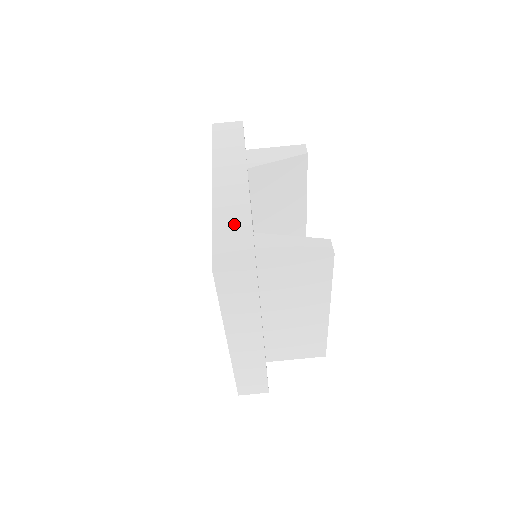
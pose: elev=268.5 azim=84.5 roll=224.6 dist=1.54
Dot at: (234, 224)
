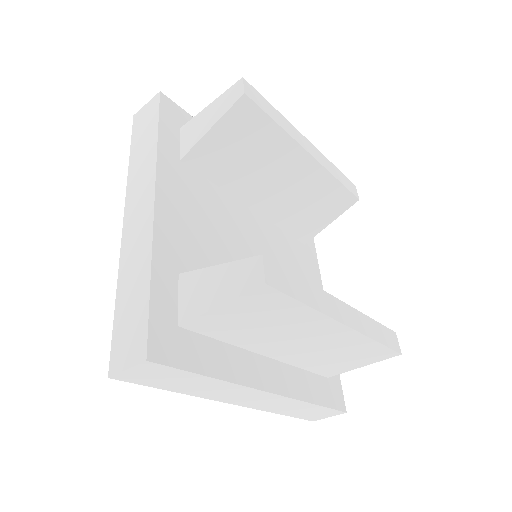
Dot at: (134, 286)
